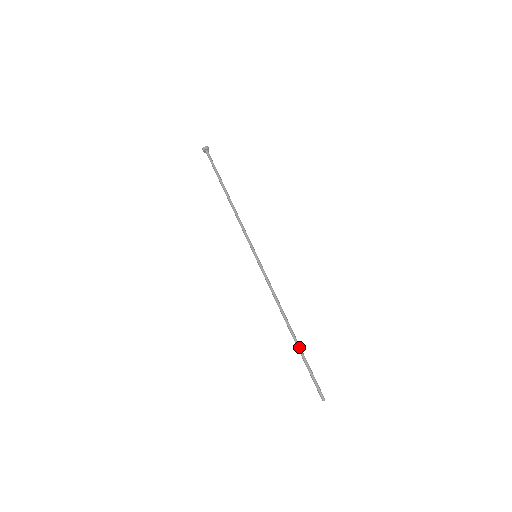
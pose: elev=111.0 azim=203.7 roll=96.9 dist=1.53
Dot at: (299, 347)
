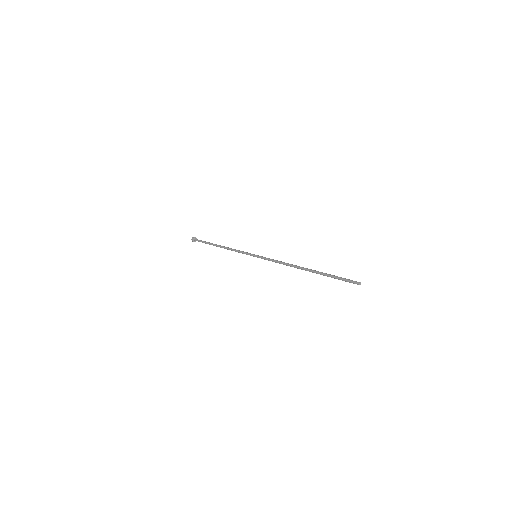
Dot at: occluded
